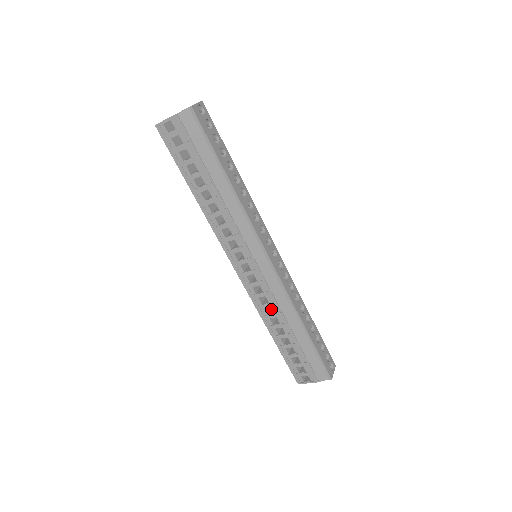
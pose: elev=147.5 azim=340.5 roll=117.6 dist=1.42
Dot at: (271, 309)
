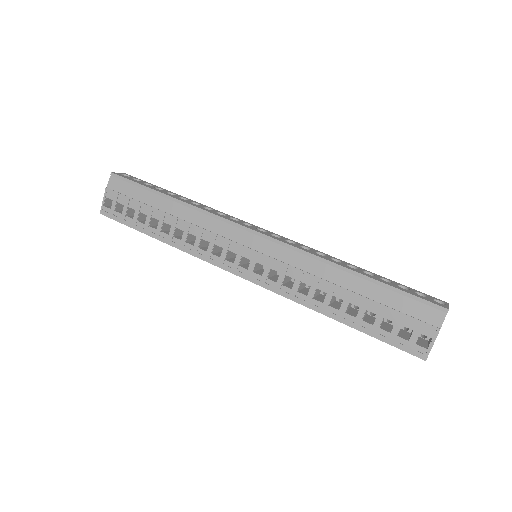
Dot at: occluded
